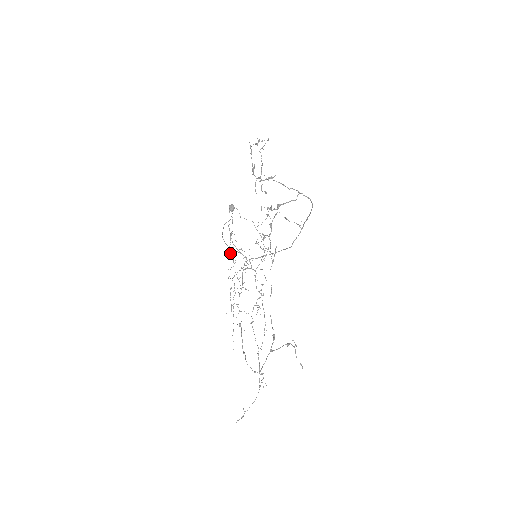
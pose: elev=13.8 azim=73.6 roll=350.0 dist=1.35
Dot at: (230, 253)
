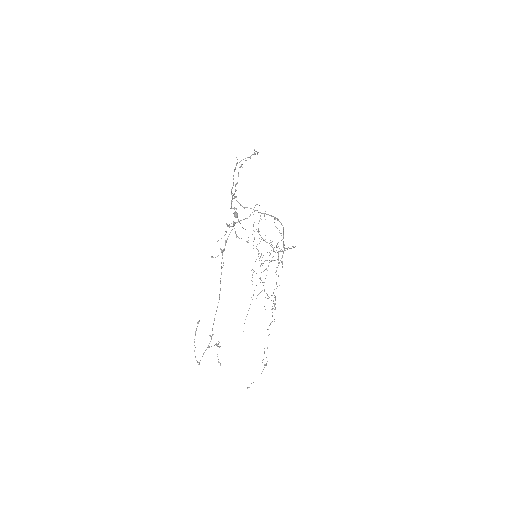
Dot at: (256, 248)
